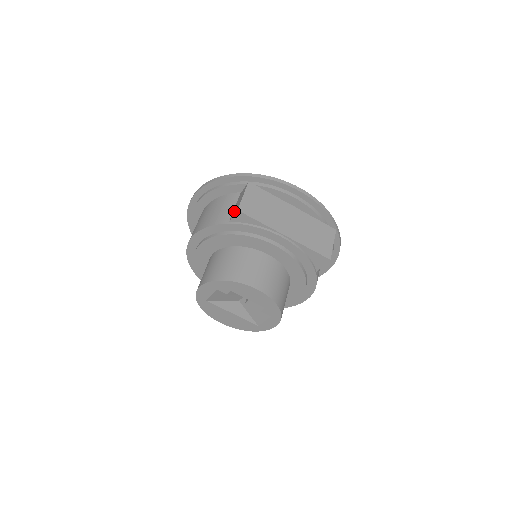
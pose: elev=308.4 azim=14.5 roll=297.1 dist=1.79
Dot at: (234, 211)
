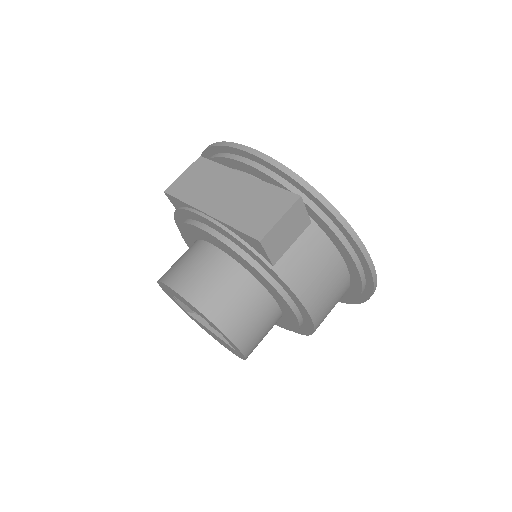
Dot at: occluded
